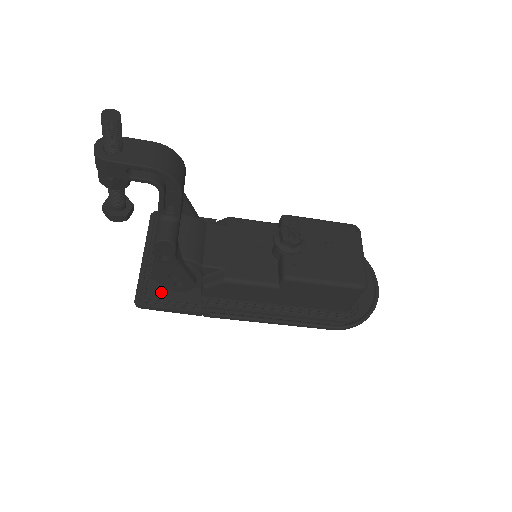
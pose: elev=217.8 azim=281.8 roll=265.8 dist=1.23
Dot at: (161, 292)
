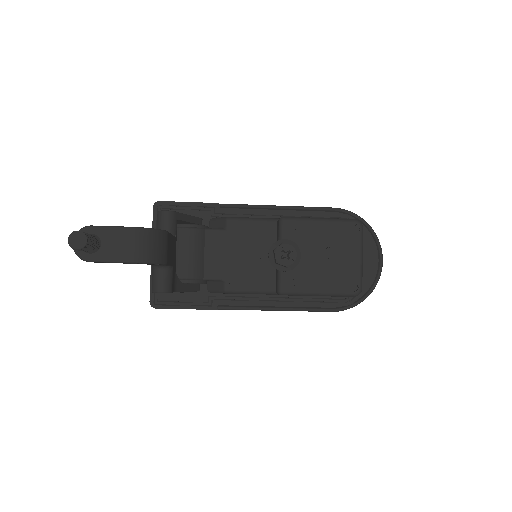
Dot at: (171, 293)
